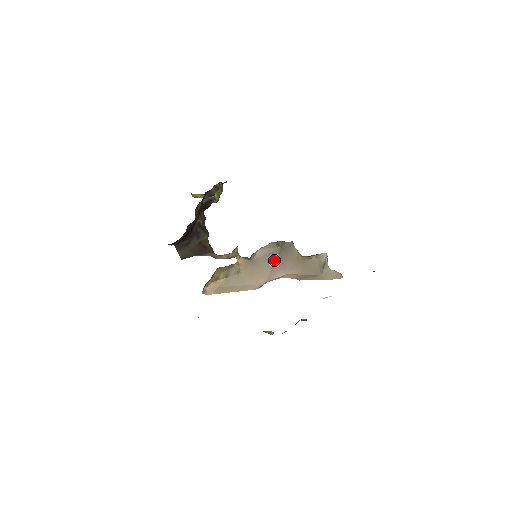
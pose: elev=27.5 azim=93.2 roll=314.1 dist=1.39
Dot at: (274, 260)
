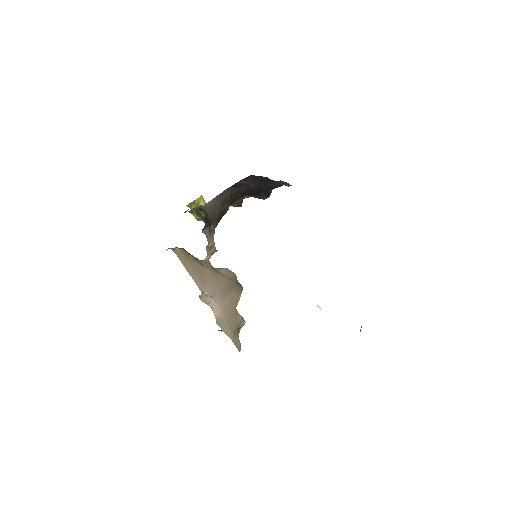
Dot at: (227, 285)
